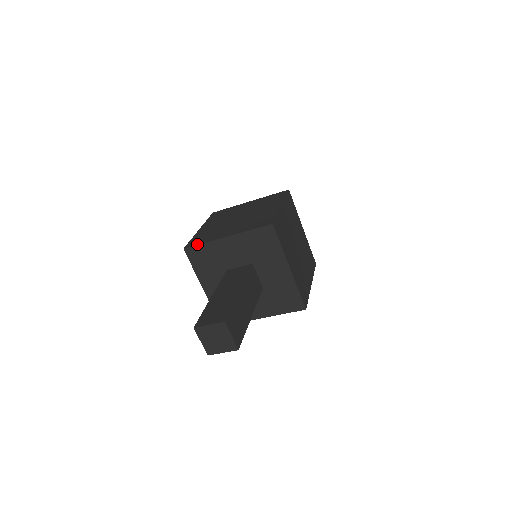
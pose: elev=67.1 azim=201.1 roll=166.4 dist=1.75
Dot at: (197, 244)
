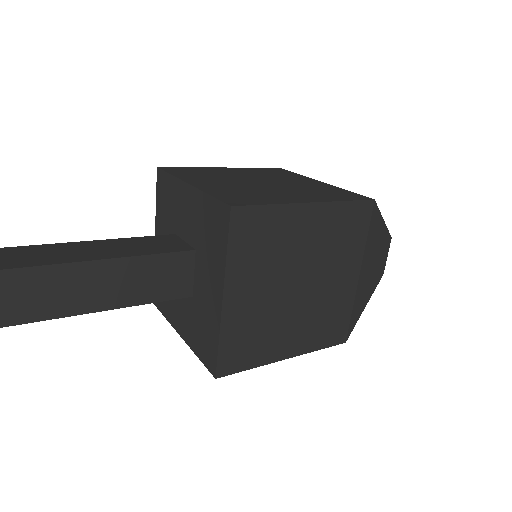
Dot at: (168, 171)
